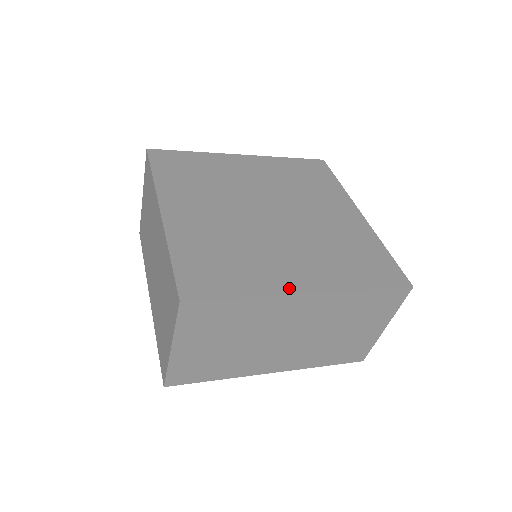
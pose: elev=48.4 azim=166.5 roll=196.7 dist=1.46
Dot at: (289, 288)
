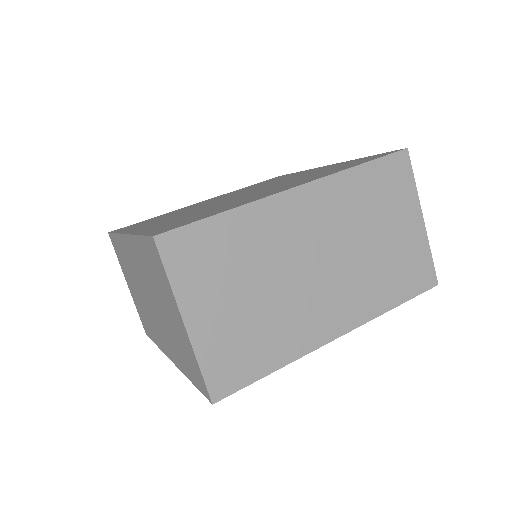
Dot at: (274, 193)
